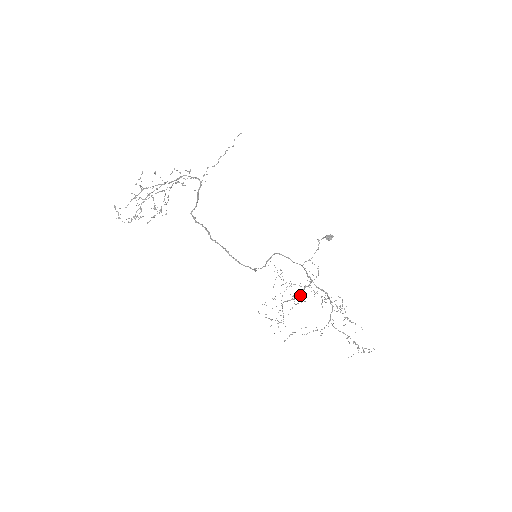
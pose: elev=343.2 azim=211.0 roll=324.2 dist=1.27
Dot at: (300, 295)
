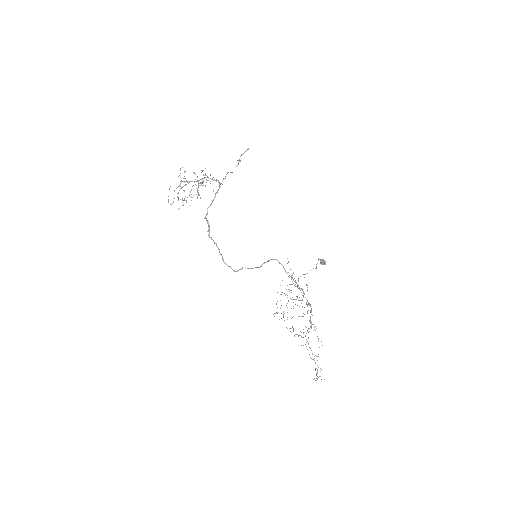
Dot at: (302, 300)
